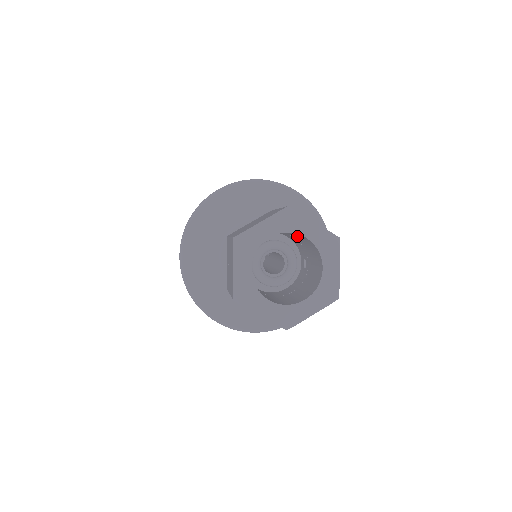
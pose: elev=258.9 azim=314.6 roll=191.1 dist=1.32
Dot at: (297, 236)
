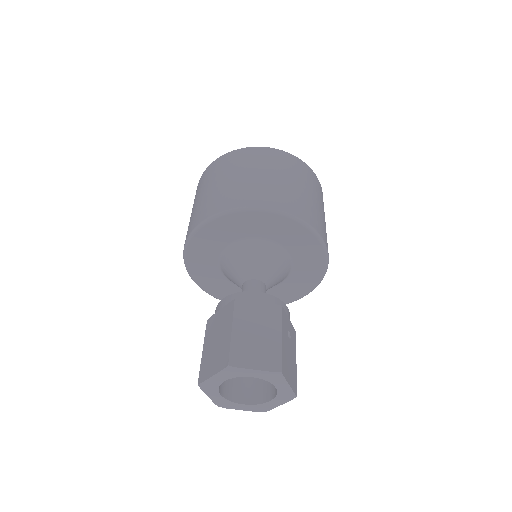
Dot at: occluded
